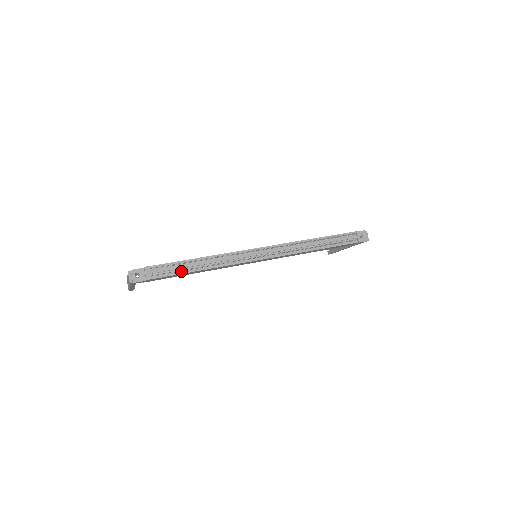
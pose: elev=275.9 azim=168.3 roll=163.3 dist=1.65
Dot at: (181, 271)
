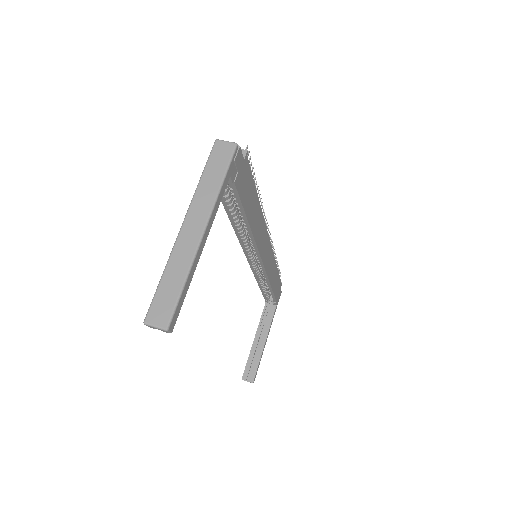
Dot at: occluded
